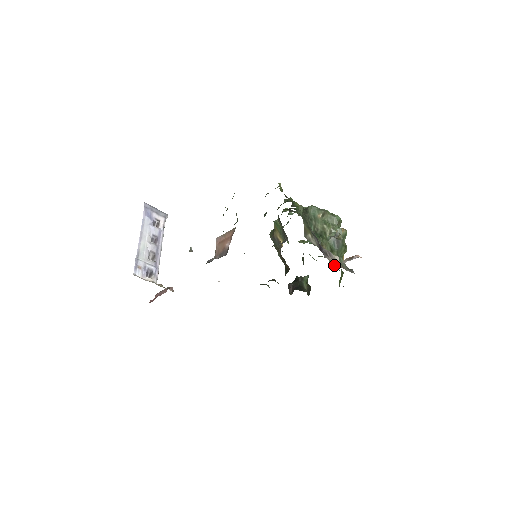
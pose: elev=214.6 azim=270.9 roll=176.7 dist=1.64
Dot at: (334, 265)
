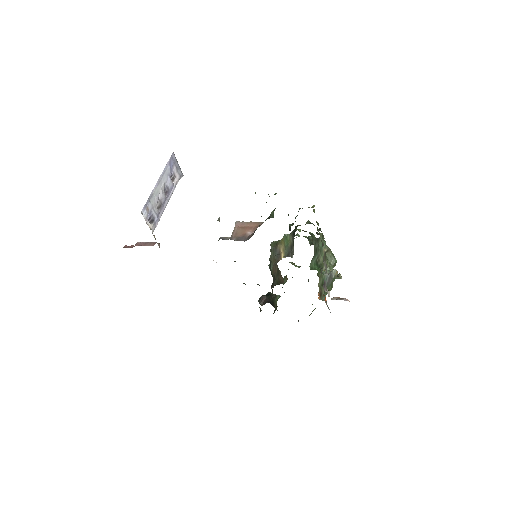
Dot at: (320, 298)
